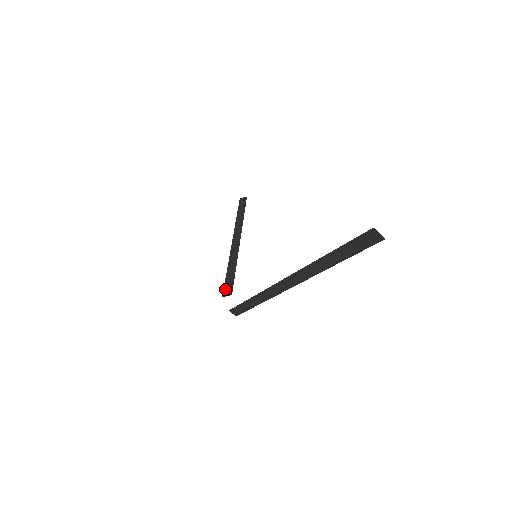
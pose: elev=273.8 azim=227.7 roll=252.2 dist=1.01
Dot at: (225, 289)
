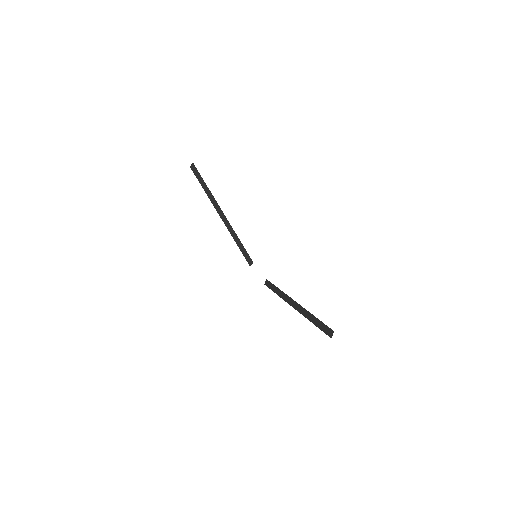
Dot at: (247, 260)
